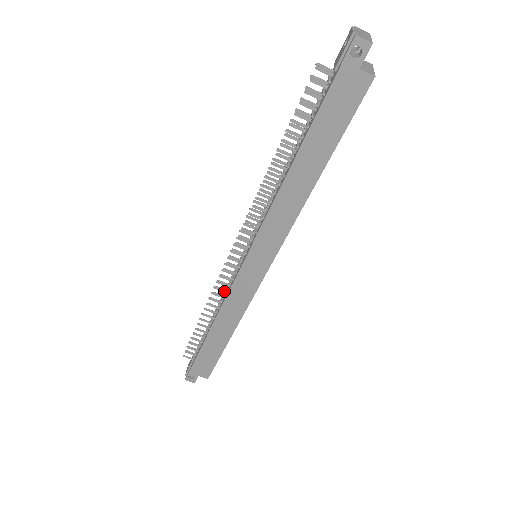
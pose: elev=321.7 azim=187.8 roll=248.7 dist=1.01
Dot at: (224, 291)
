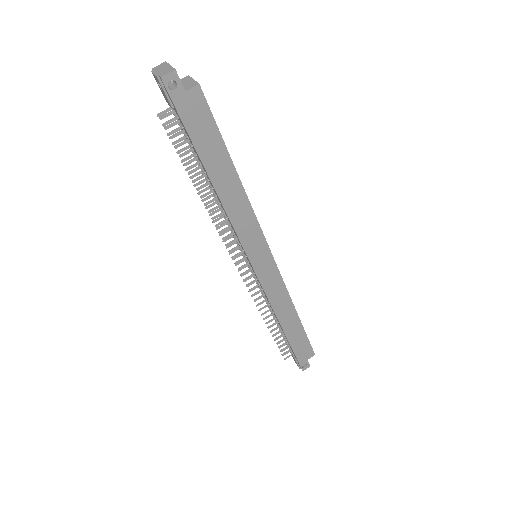
Dot at: occluded
